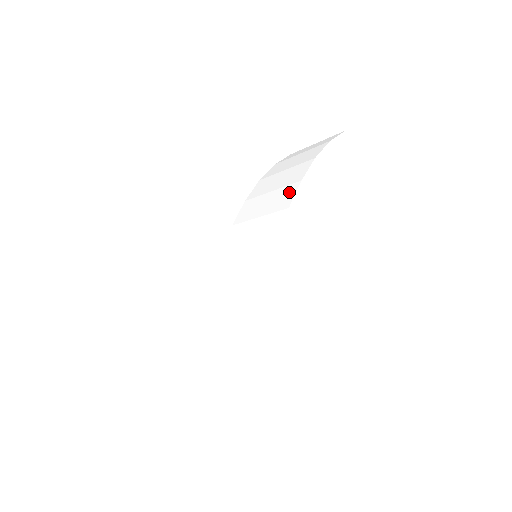
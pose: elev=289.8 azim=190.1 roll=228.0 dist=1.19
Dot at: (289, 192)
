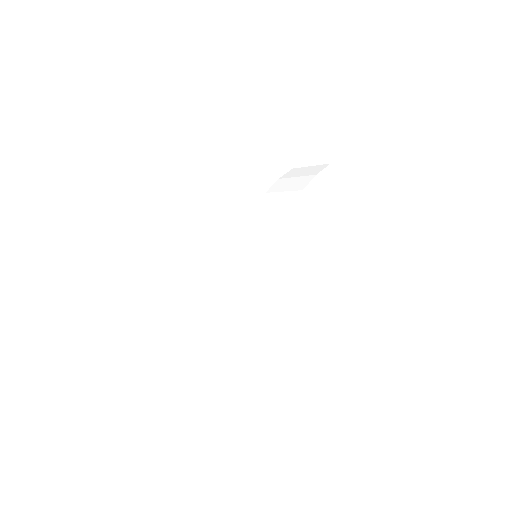
Dot at: (281, 216)
